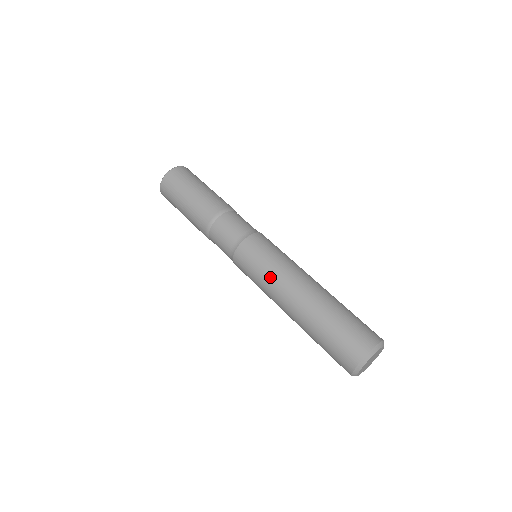
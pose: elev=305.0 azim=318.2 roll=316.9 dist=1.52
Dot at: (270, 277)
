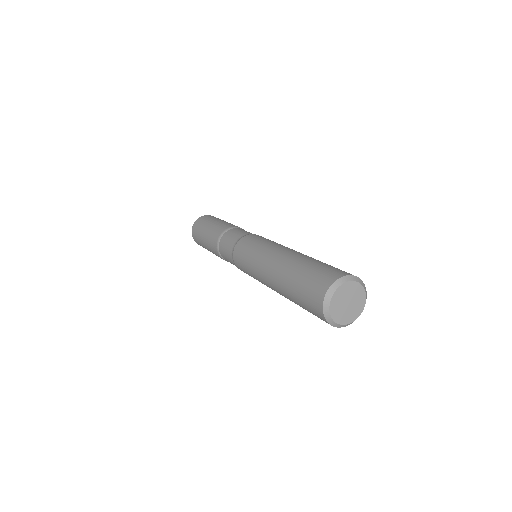
Dot at: (265, 246)
